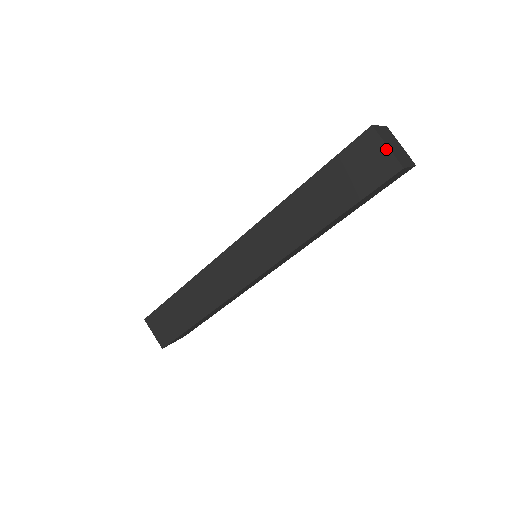
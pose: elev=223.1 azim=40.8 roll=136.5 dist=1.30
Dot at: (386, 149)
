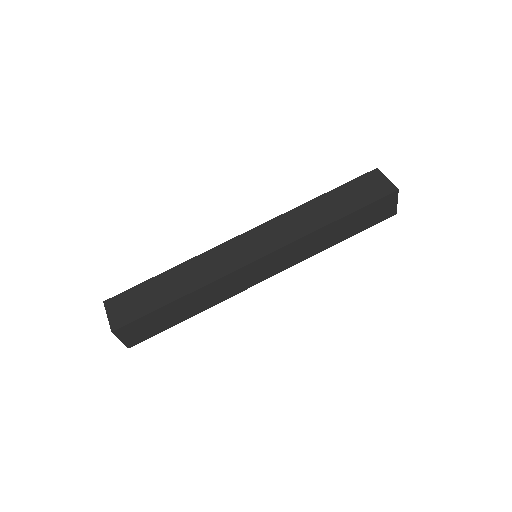
Dot at: (386, 179)
